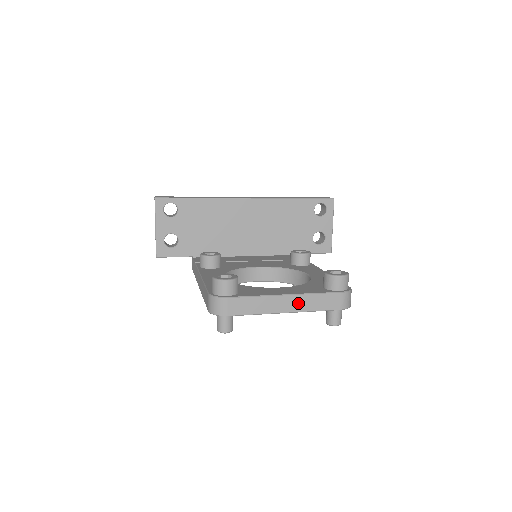
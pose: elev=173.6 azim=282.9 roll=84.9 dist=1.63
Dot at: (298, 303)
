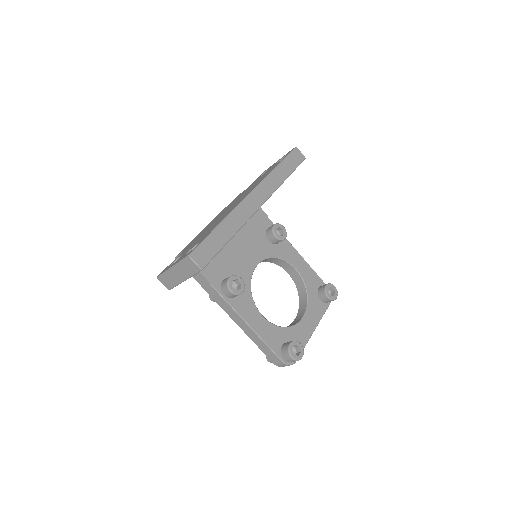
Dot at: occluded
